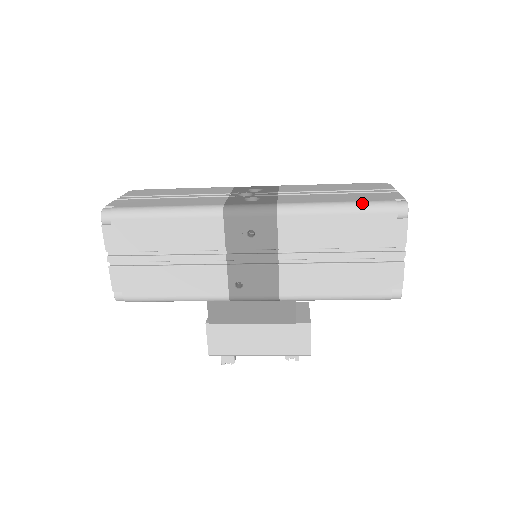
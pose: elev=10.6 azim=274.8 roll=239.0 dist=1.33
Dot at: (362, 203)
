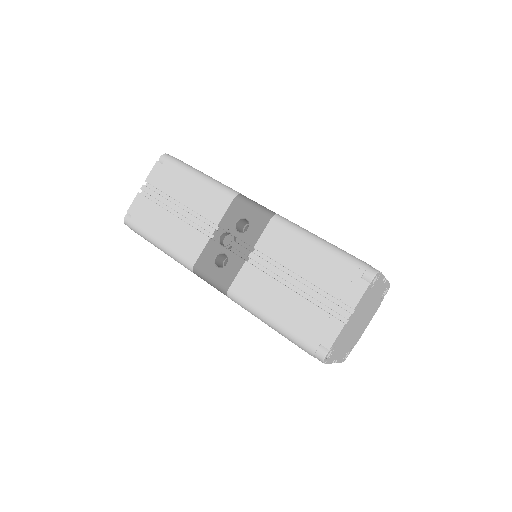
Dot at: (287, 334)
